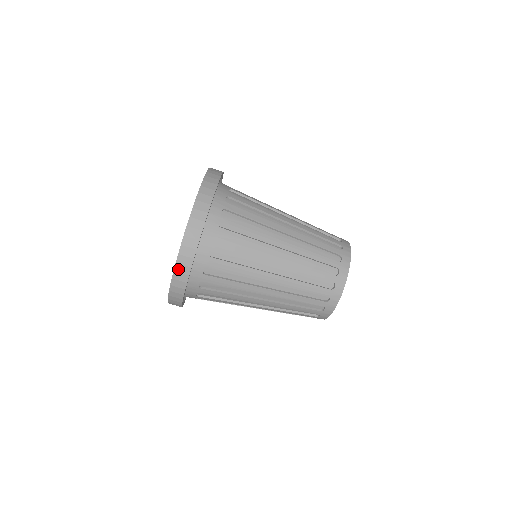
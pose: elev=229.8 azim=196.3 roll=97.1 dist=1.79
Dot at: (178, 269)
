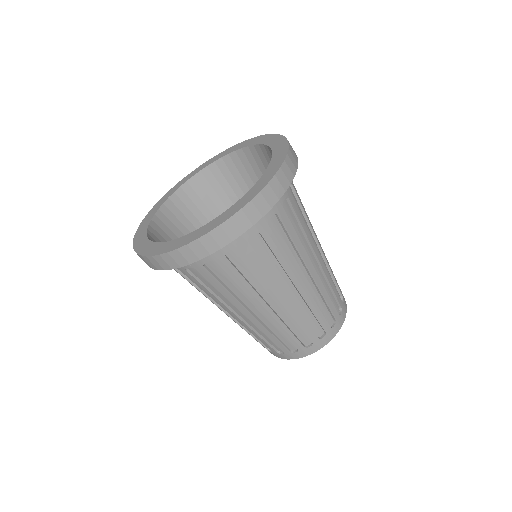
Dot at: (184, 251)
